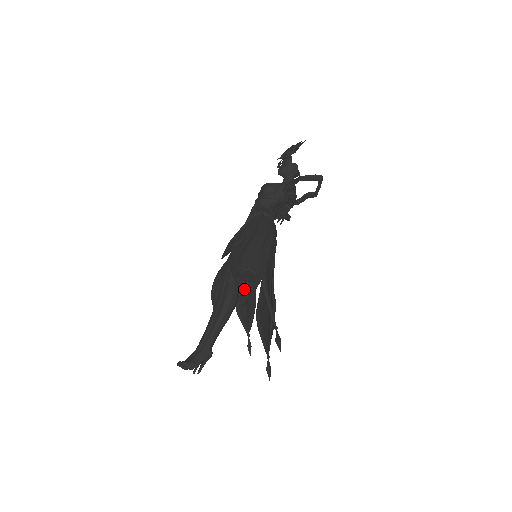
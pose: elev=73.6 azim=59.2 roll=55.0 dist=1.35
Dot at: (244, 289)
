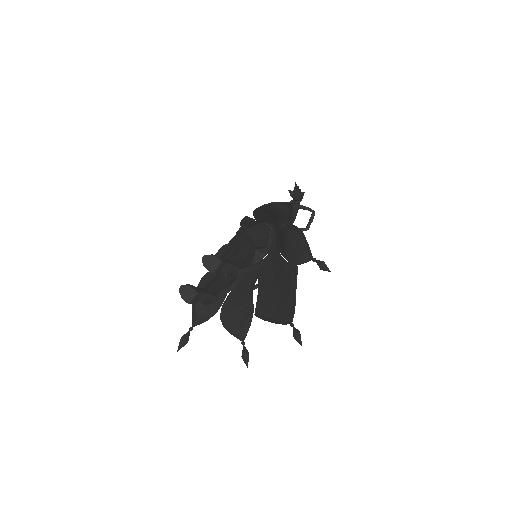
Dot at: (285, 202)
